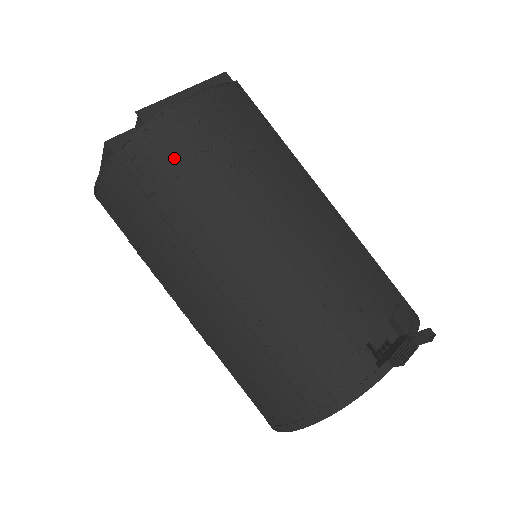
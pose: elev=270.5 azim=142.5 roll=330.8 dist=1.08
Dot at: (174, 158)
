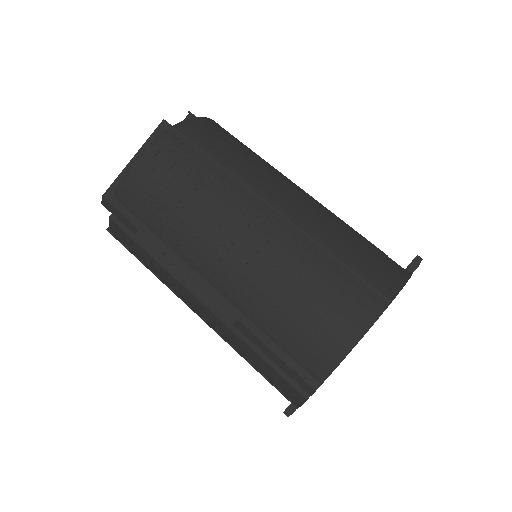
Dot at: (221, 136)
